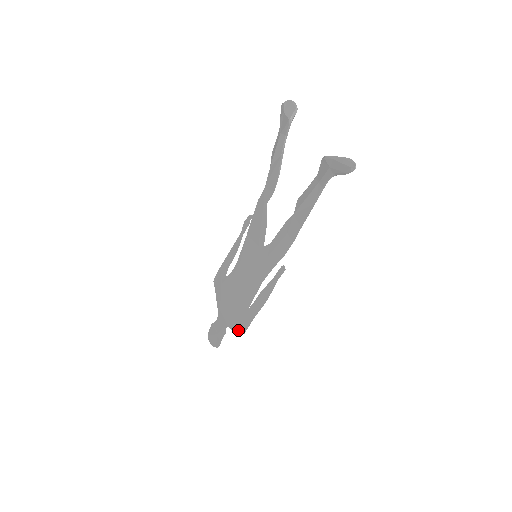
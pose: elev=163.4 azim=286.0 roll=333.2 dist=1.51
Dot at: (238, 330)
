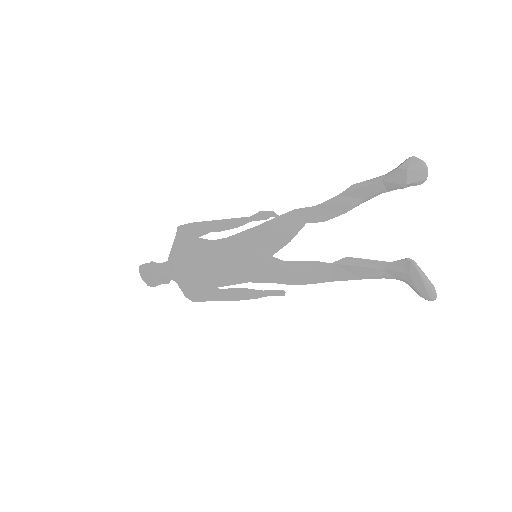
Dot at: (188, 294)
